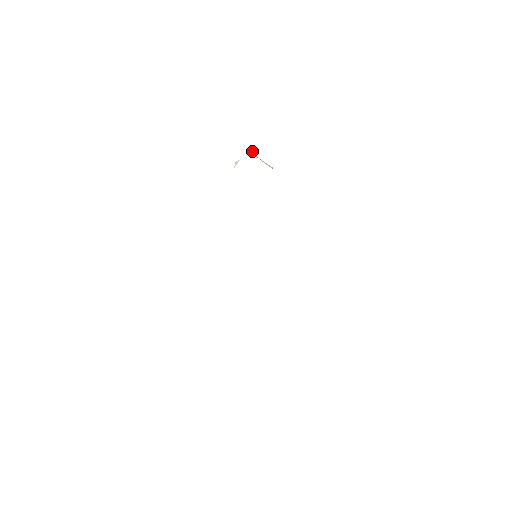
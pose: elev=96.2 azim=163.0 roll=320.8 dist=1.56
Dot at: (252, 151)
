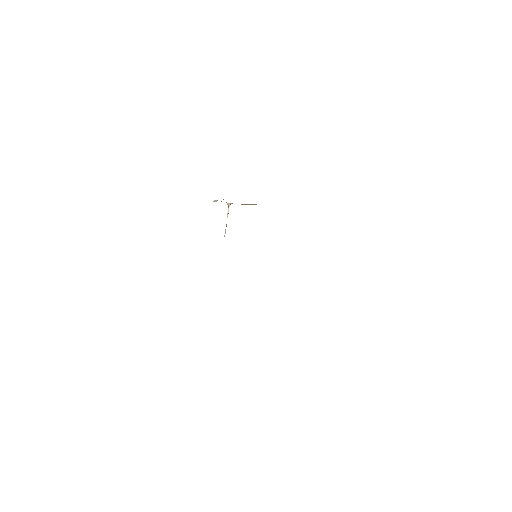
Dot at: occluded
